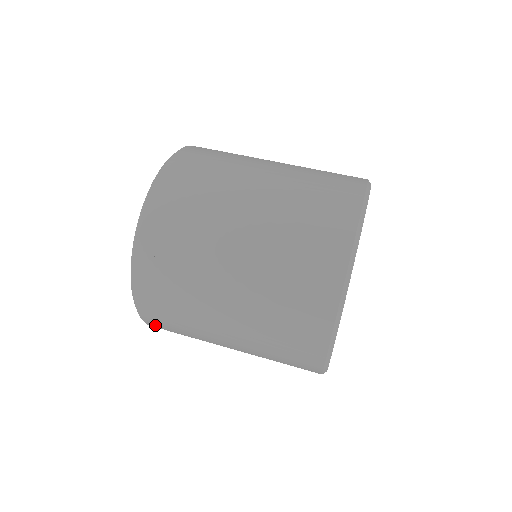
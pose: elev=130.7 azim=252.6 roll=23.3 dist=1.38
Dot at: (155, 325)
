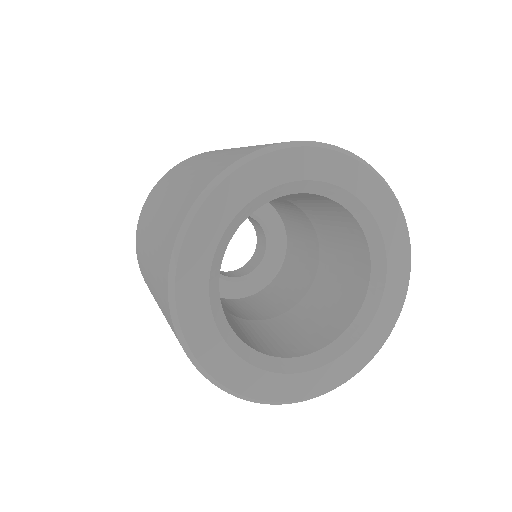
Dot at: occluded
